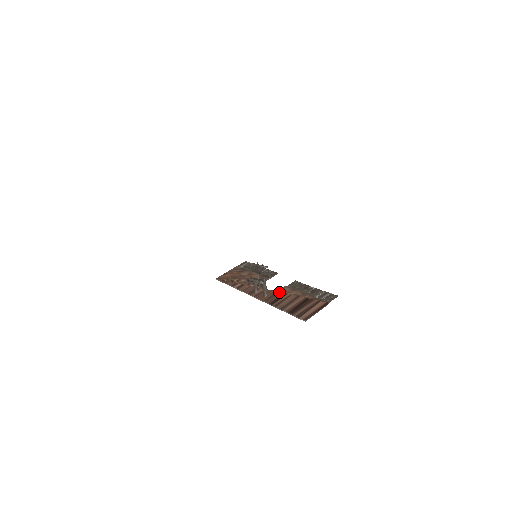
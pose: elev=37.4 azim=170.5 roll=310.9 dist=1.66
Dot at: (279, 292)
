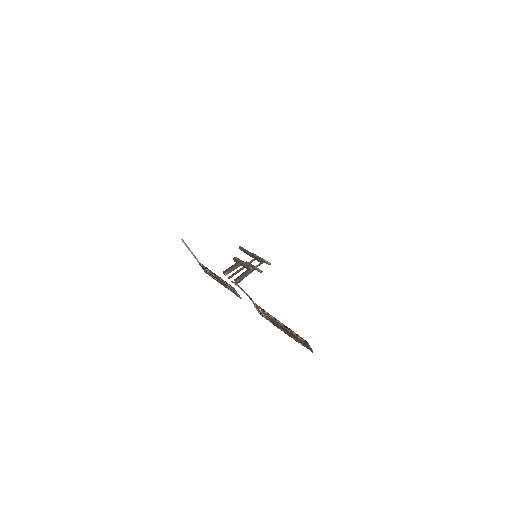
Dot at: occluded
